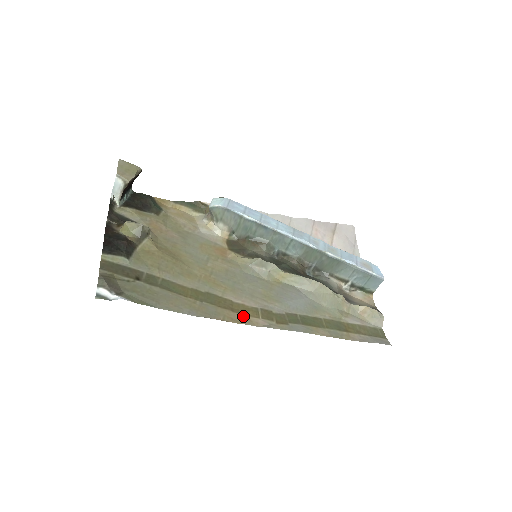
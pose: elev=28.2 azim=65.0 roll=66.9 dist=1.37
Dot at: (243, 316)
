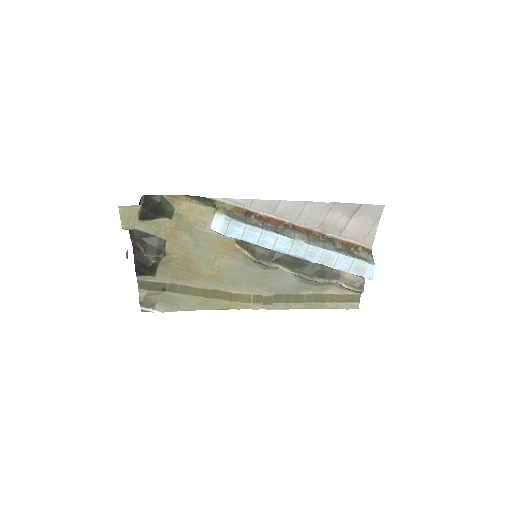
Dot at: (238, 303)
